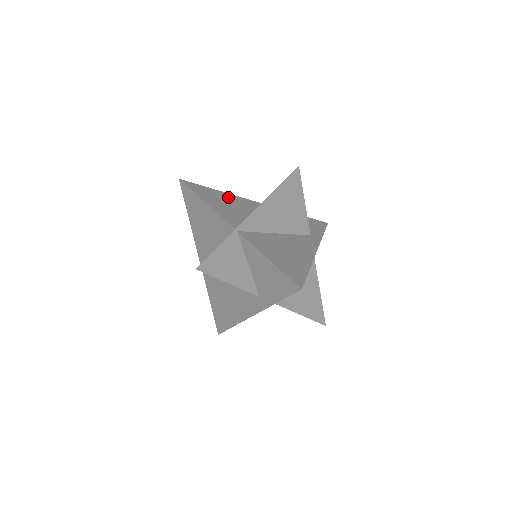
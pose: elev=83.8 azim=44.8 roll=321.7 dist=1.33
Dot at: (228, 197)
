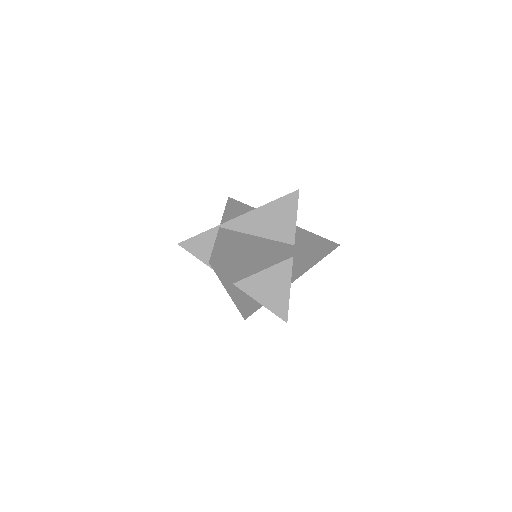
Dot at: occluded
